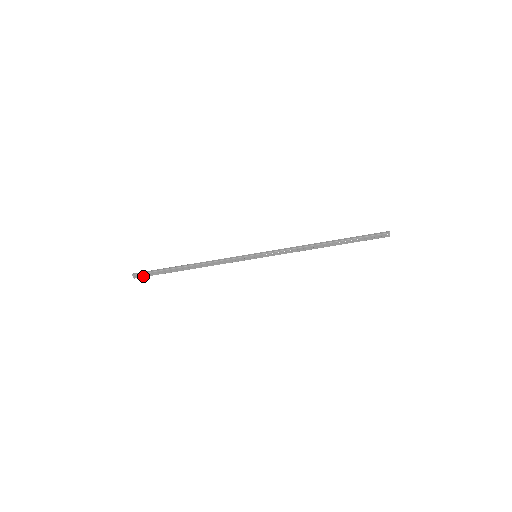
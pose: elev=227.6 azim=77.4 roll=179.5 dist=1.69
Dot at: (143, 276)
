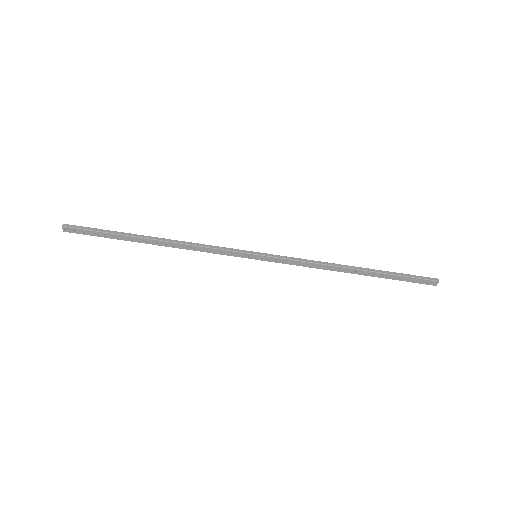
Dot at: (79, 232)
